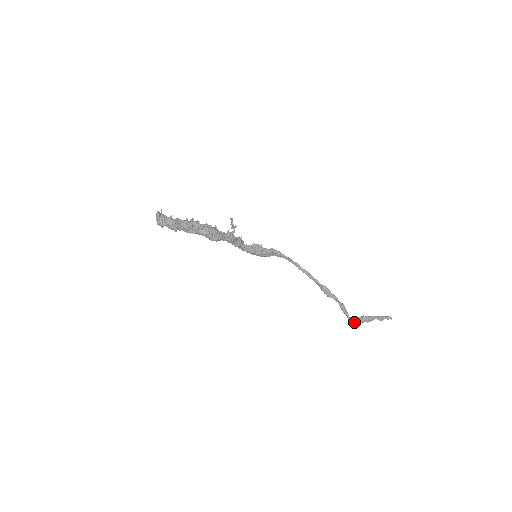
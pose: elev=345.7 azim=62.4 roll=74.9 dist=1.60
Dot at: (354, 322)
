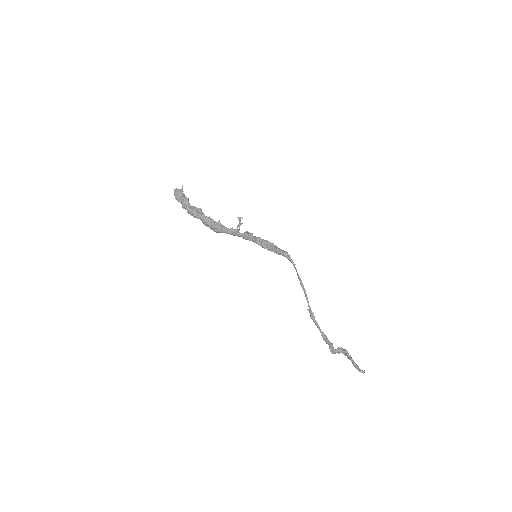
Dot at: (331, 350)
